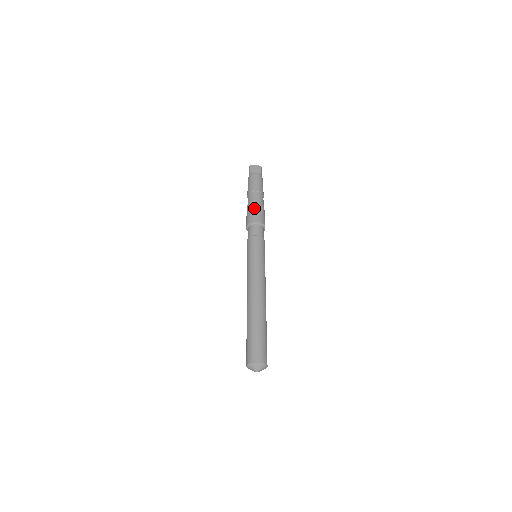
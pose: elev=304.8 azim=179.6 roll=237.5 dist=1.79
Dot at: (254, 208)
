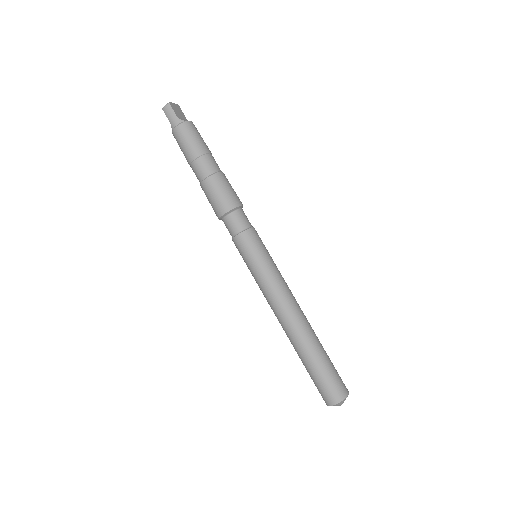
Dot at: (227, 183)
